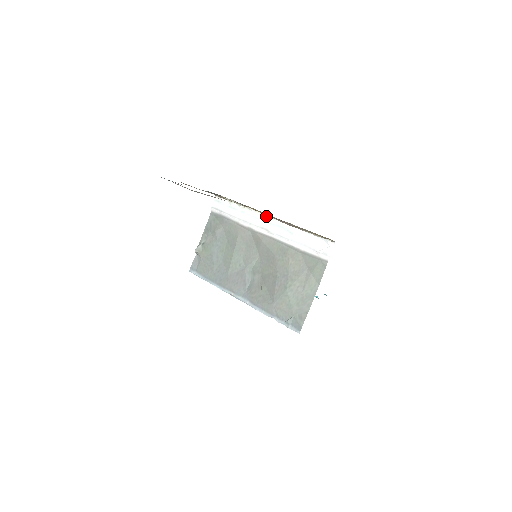
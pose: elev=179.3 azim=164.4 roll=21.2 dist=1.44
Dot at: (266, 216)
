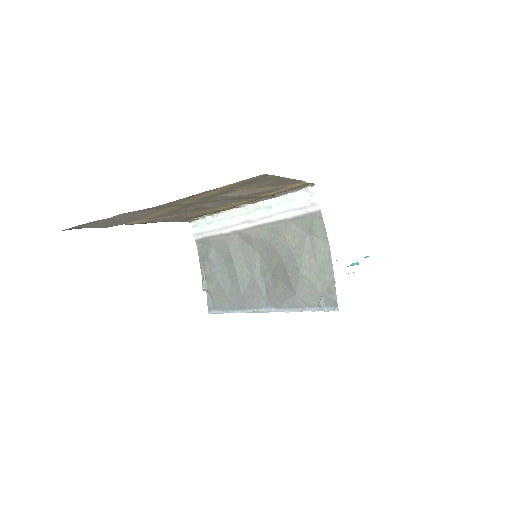
Dot at: (240, 208)
